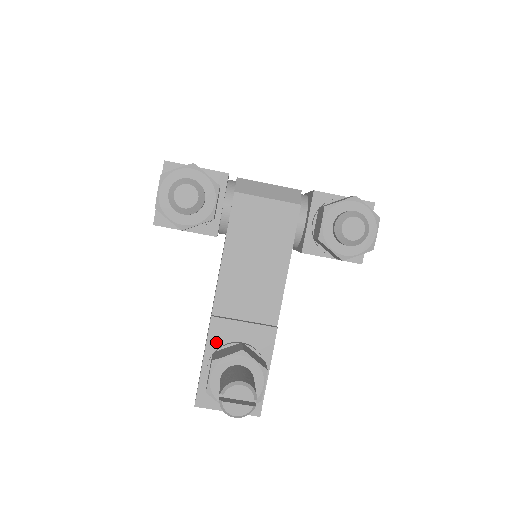
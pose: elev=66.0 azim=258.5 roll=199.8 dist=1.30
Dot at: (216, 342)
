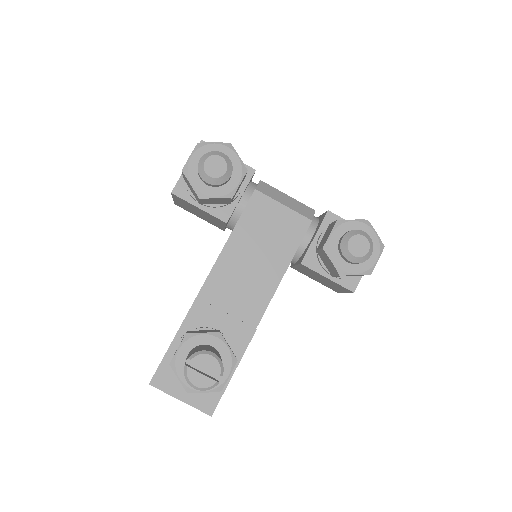
Dot at: (192, 324)
